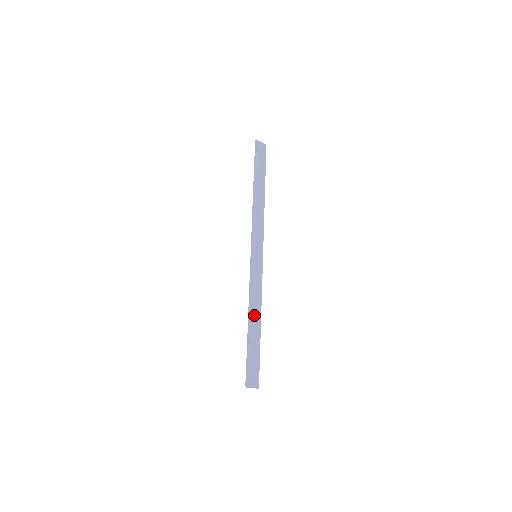
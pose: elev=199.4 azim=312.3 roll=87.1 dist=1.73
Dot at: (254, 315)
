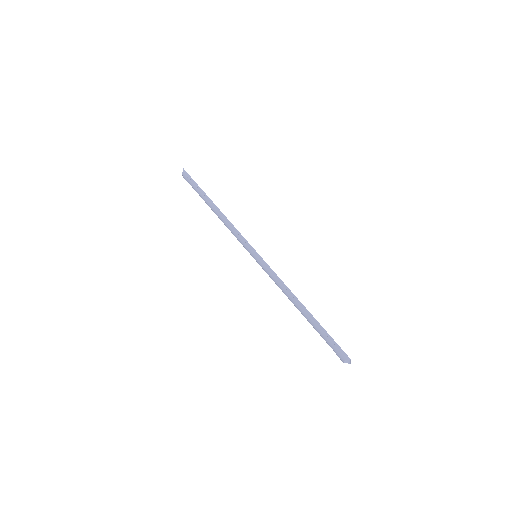
Dot at: occluded
